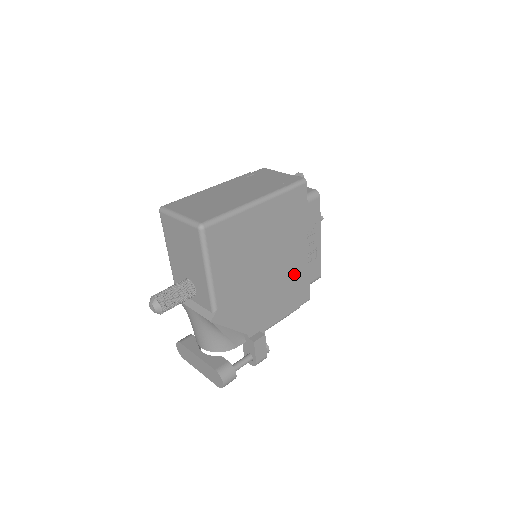
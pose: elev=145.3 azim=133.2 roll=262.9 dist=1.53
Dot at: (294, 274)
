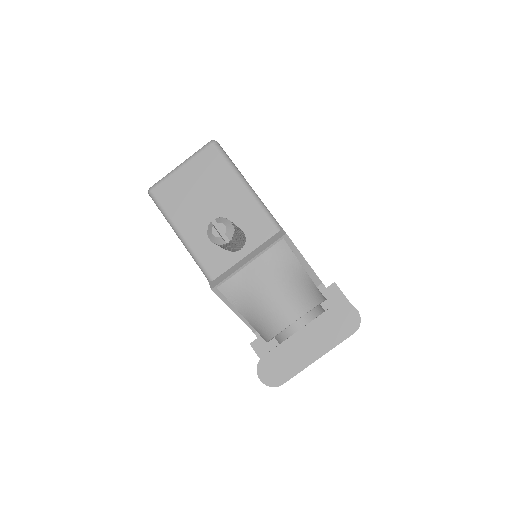
Dot at: occluded
